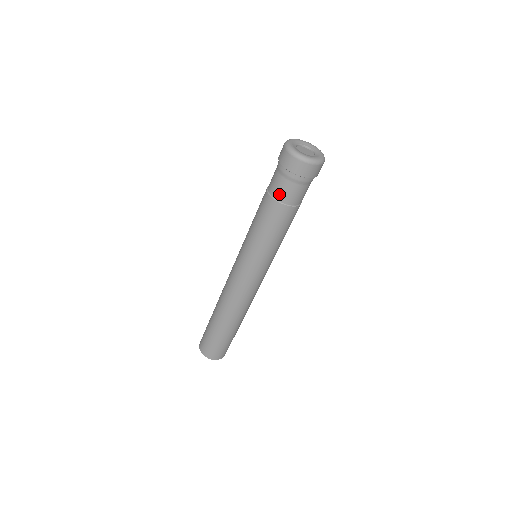
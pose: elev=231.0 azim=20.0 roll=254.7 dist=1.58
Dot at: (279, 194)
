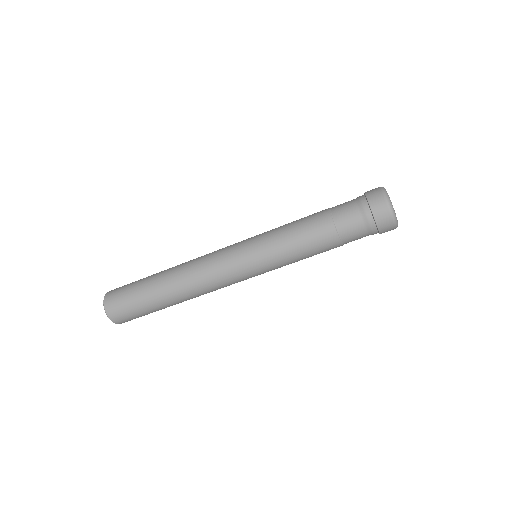
Dot at: (338, 210)
